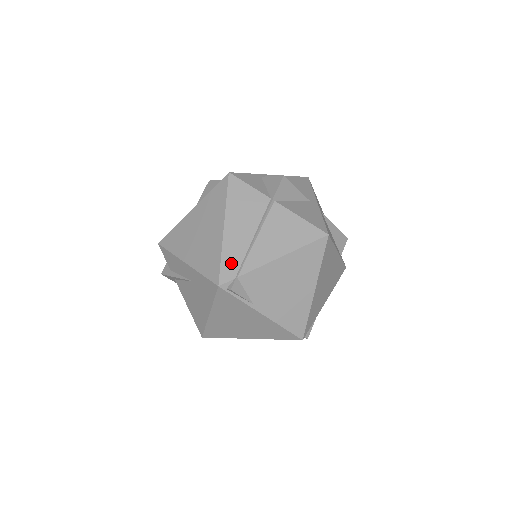
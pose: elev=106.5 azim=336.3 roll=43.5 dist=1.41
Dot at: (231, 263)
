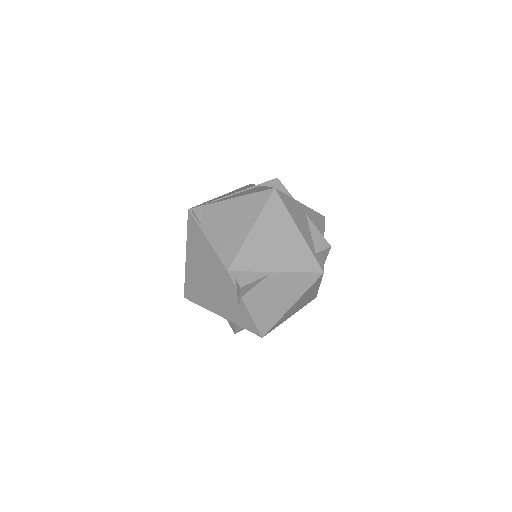
Dot at: occluded
